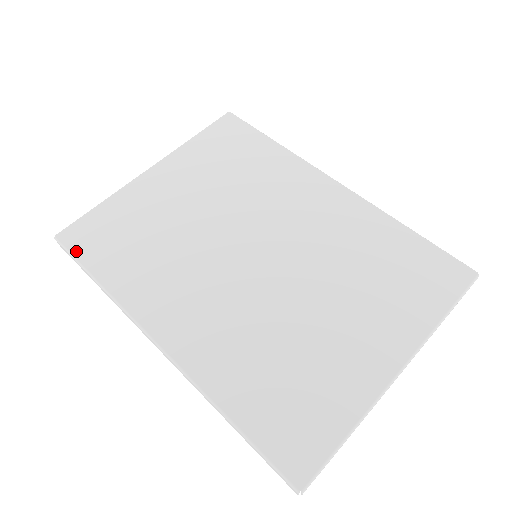
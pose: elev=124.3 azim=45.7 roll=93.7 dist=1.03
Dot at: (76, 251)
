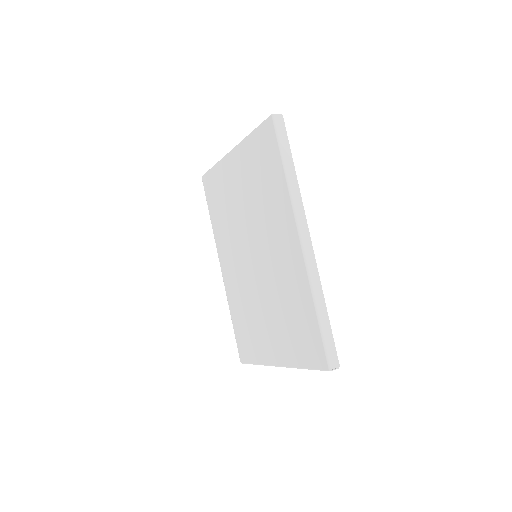
Dot at: (206, 194)
